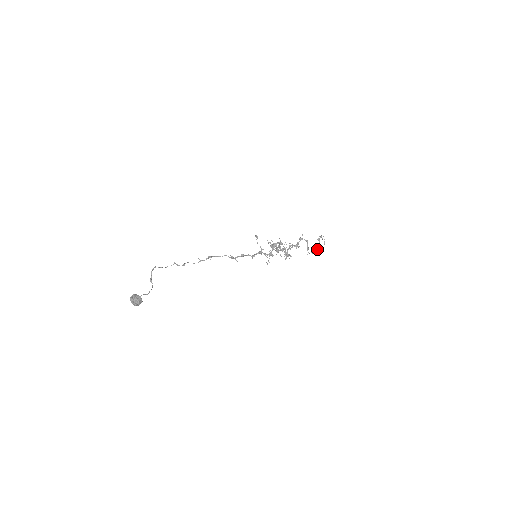
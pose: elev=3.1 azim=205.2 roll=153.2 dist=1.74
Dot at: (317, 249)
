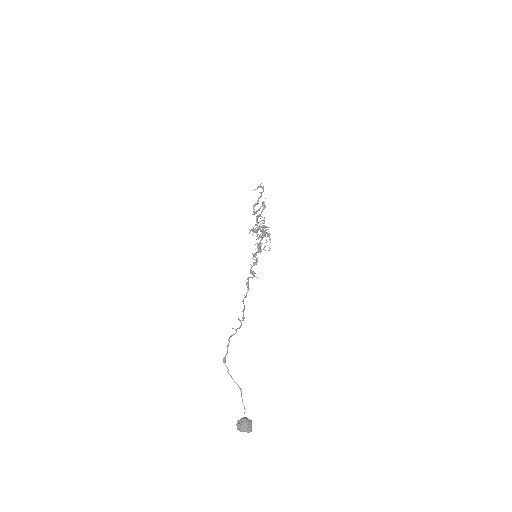
Dot at: occluded
